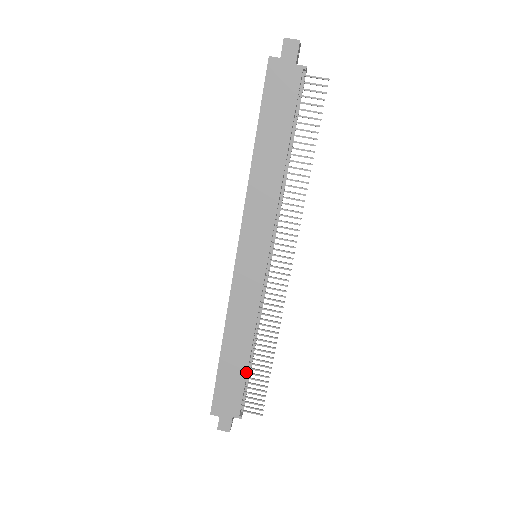
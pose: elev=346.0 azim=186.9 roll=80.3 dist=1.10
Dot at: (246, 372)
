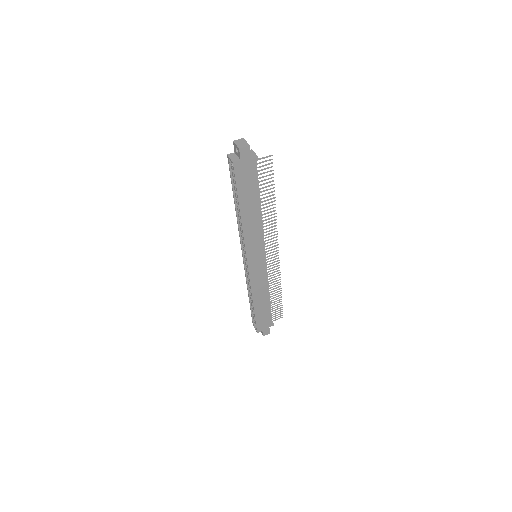
Dot at: (270, 307)
